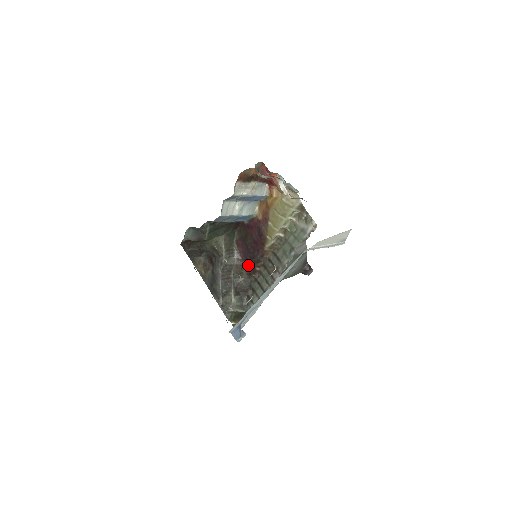
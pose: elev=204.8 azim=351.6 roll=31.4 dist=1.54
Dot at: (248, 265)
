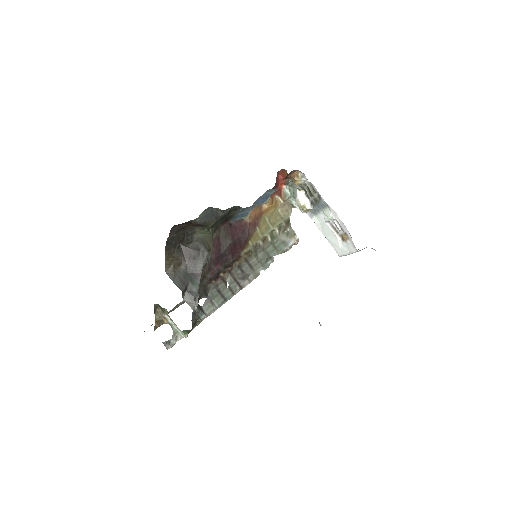
Dot at: (215, 269)
